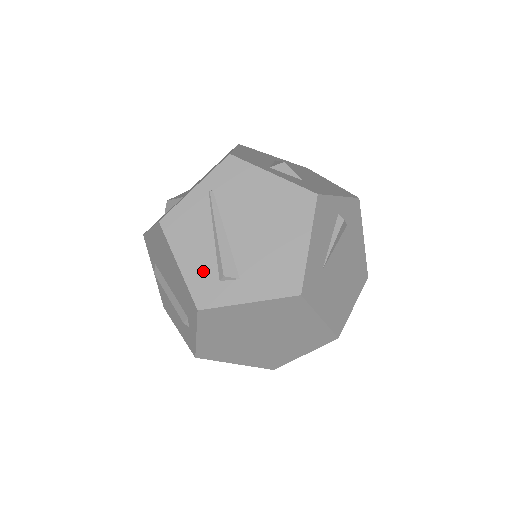
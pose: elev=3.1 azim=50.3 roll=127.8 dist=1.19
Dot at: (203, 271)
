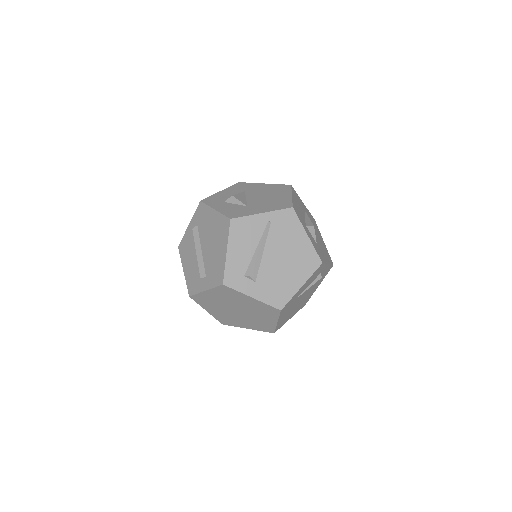
Dot at: (239, 265)
